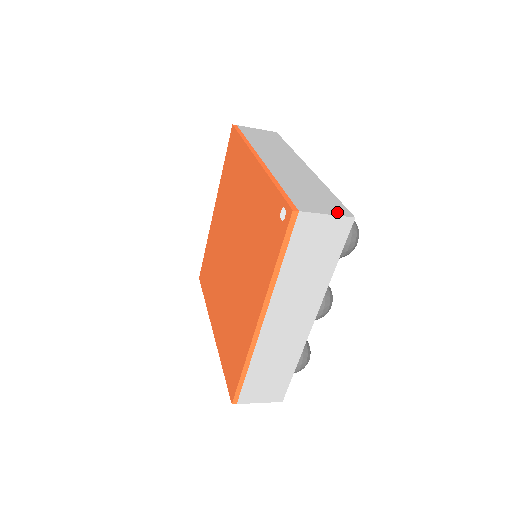
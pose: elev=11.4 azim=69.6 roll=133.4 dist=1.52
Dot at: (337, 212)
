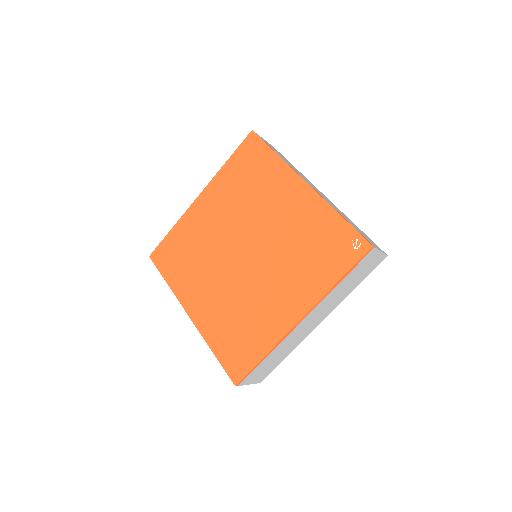
Dot at: (380, 249)
